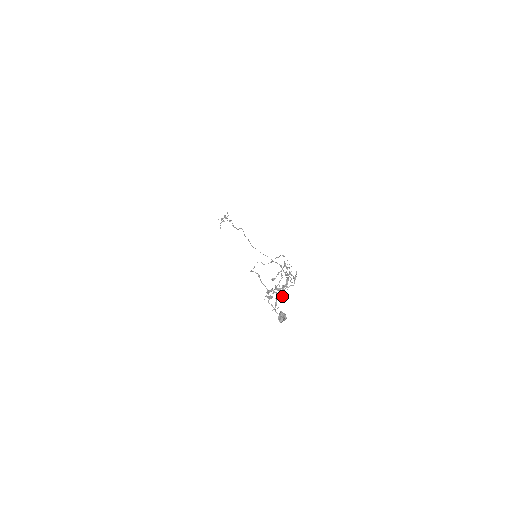
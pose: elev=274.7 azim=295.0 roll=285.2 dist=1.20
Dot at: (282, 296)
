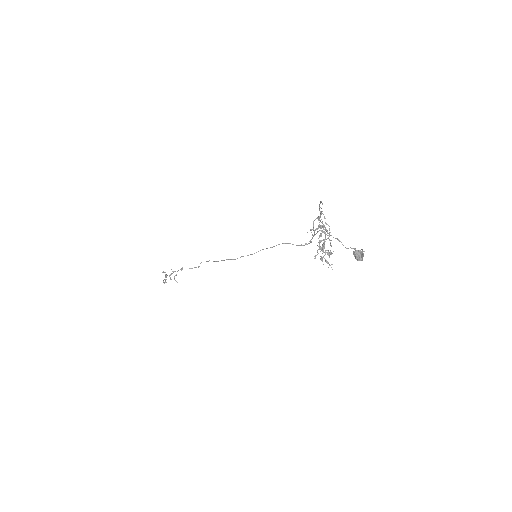
Dot at: (327, 250)
